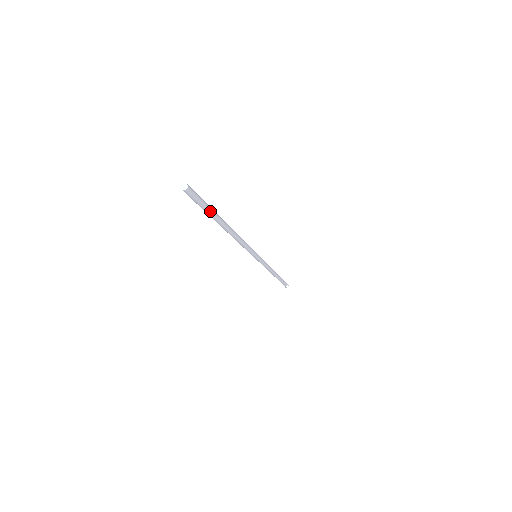
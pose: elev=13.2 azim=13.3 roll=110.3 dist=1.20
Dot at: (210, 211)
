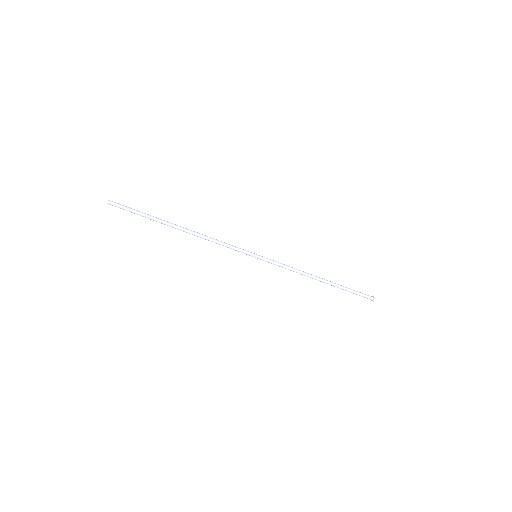
Dot at: (145, 214)
